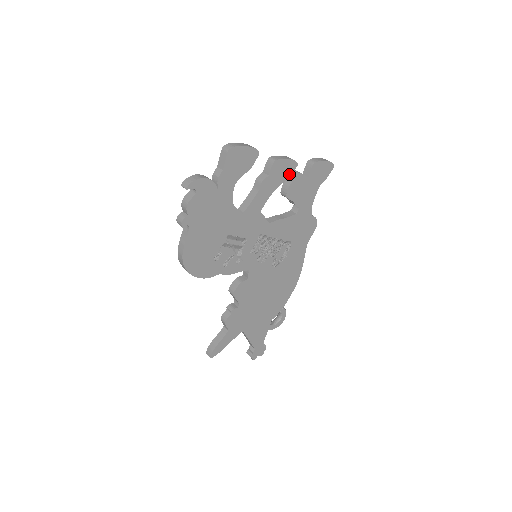
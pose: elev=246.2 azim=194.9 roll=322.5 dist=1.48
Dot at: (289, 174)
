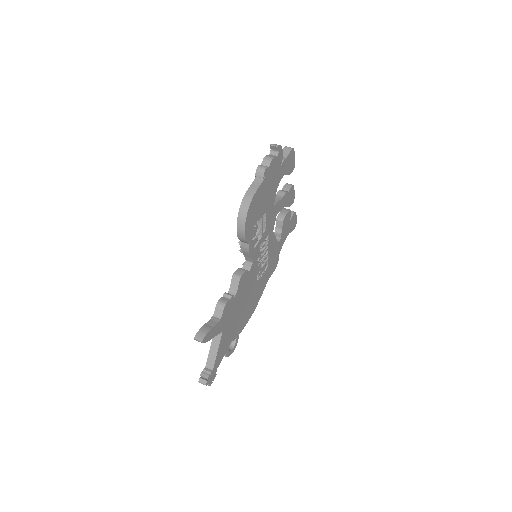
Dot at: (290, 204)
